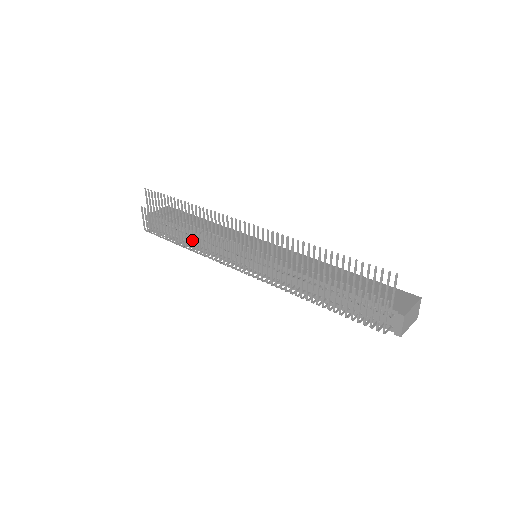
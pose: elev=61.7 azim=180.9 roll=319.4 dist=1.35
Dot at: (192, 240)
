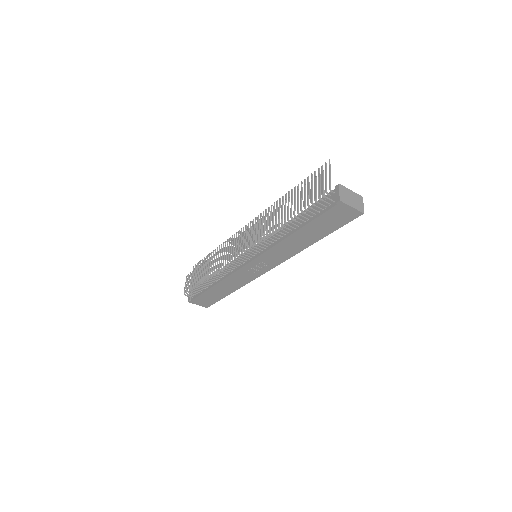
Dot at: (213, 264)
